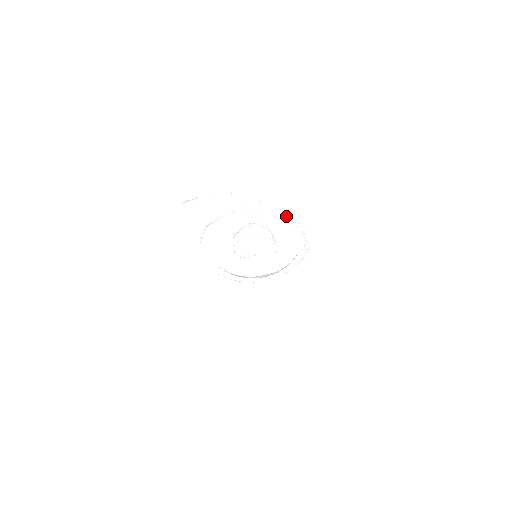
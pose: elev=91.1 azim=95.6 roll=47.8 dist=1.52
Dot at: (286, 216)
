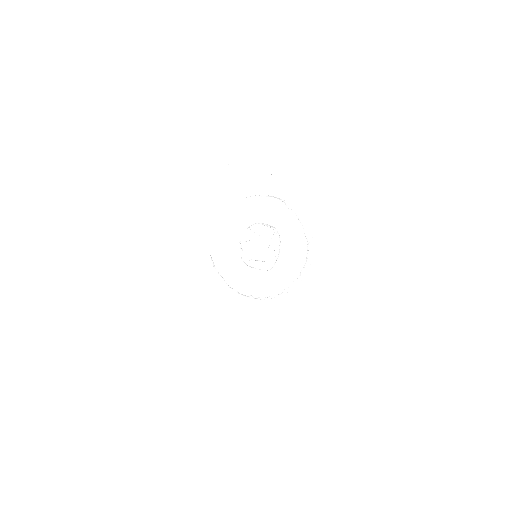
Dot at: (302, 224)
